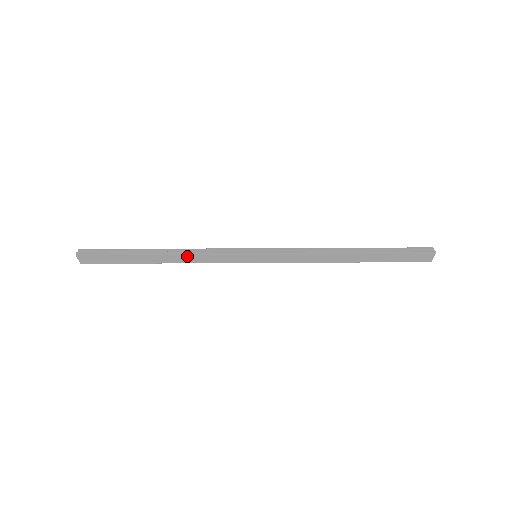
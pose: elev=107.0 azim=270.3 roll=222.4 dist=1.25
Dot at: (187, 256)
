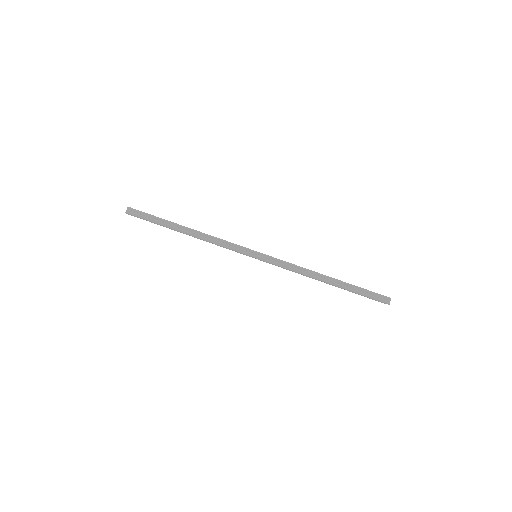
Dot at: (205, 240)
